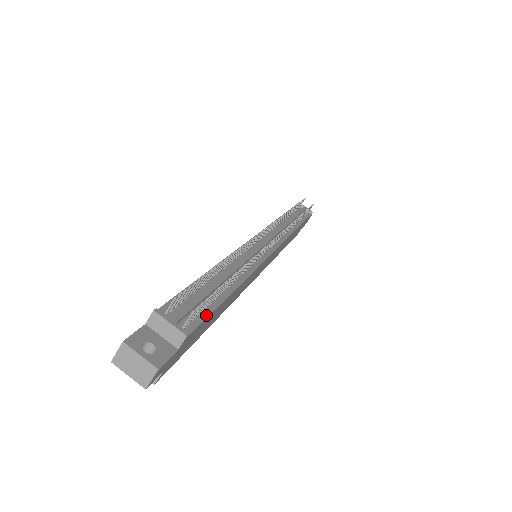
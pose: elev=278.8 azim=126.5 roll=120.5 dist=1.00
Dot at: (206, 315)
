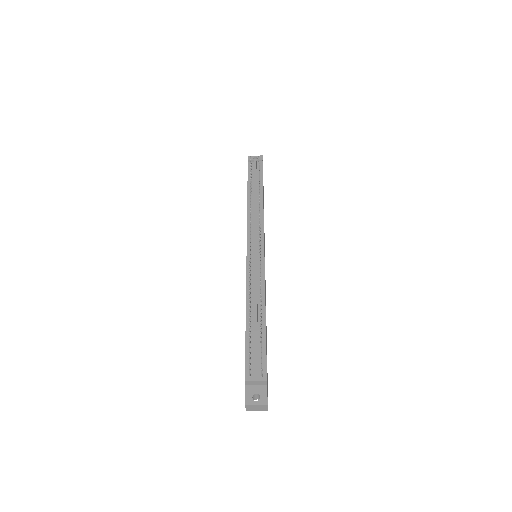
Dot at: (265, 354)
